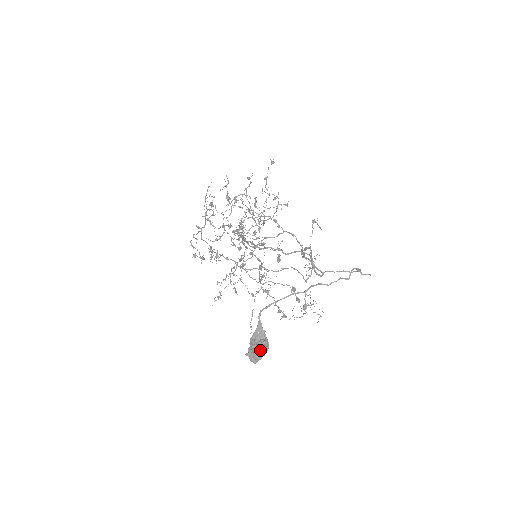
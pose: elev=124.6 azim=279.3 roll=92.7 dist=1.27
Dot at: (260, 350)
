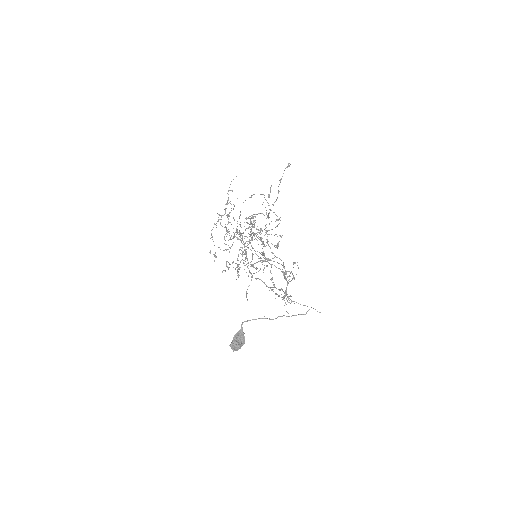
Dot at: (238, 346)
